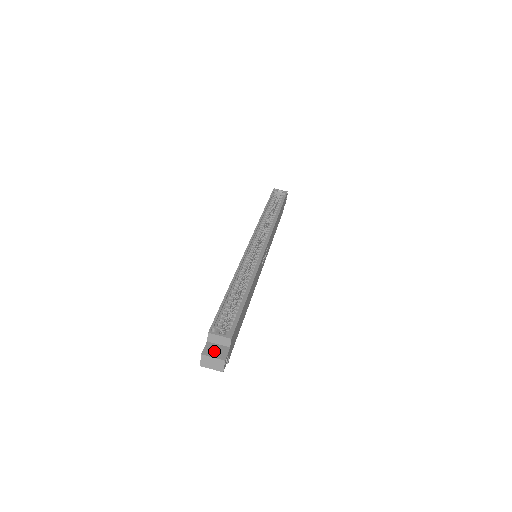
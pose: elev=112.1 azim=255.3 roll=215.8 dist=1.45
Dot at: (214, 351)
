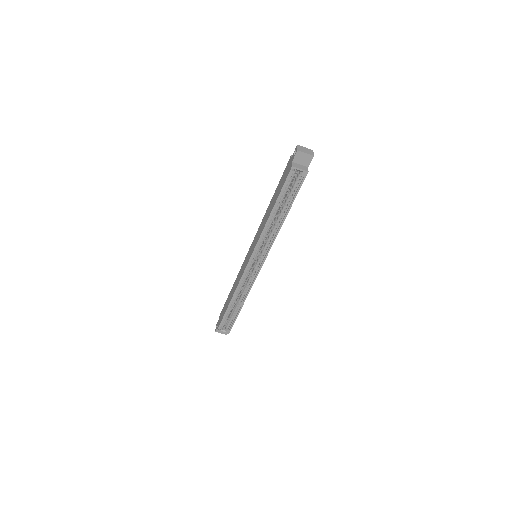
Dot at: occluded
